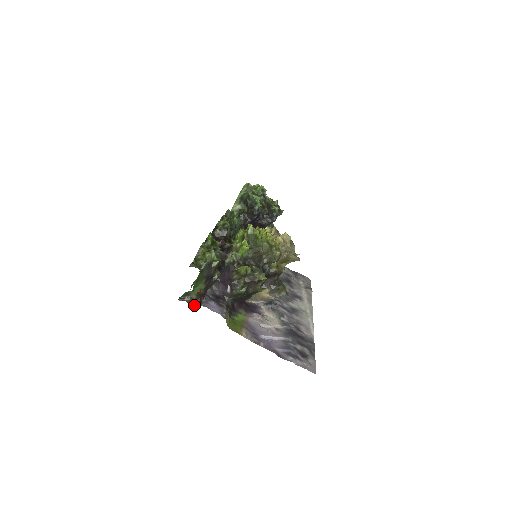
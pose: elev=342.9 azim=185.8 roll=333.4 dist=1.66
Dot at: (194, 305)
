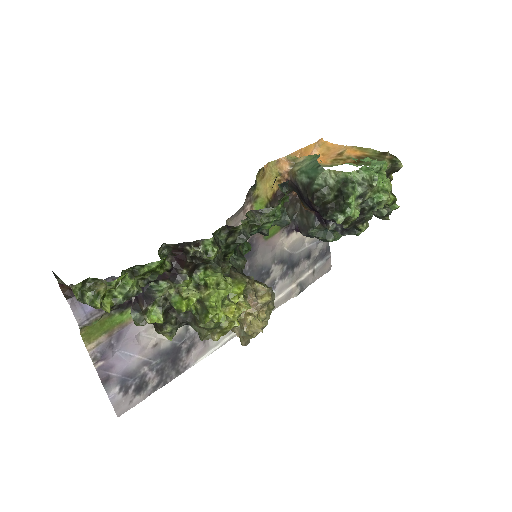
Dot at: (66, 289)
